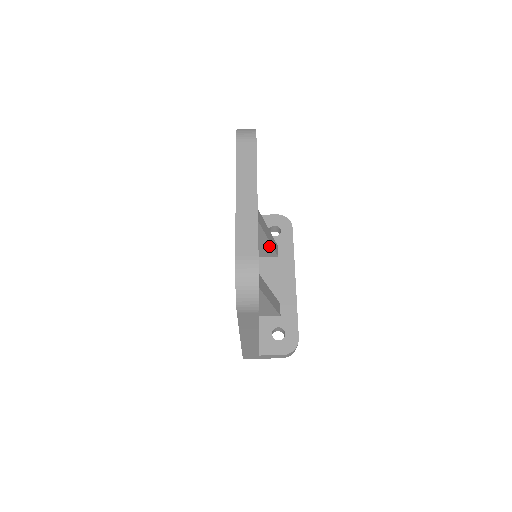
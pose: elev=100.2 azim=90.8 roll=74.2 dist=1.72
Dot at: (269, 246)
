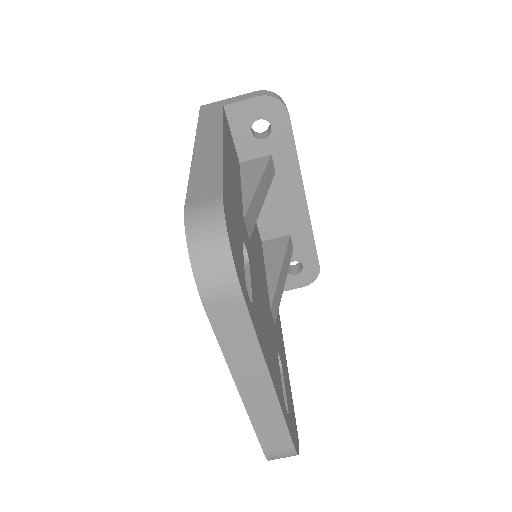
Dot at: occluded
